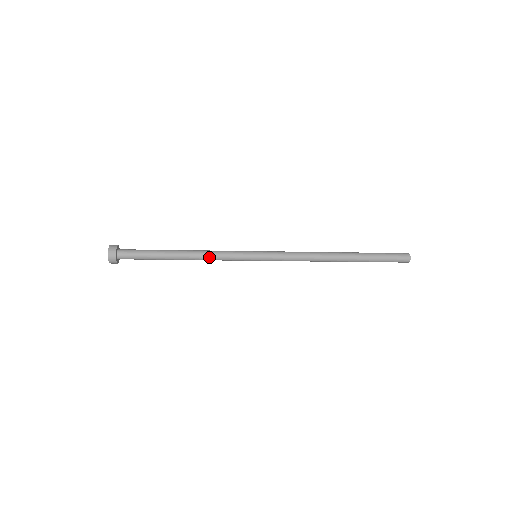
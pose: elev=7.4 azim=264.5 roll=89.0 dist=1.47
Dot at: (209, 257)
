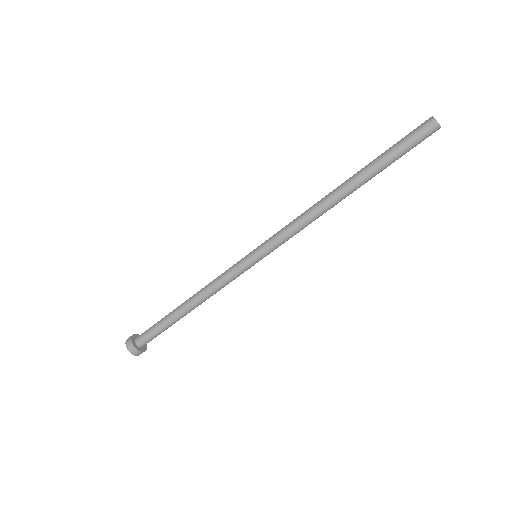
Dot at: (210, 288)
